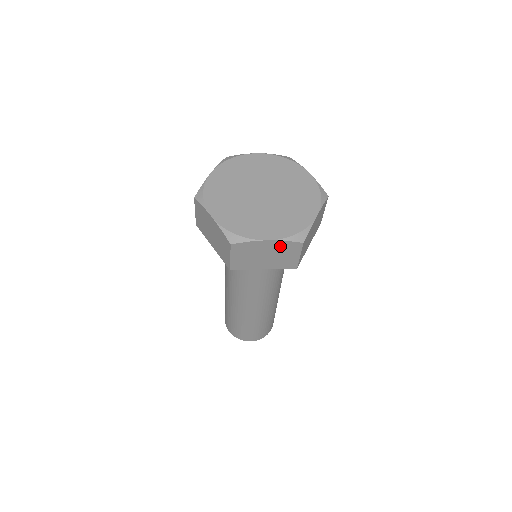
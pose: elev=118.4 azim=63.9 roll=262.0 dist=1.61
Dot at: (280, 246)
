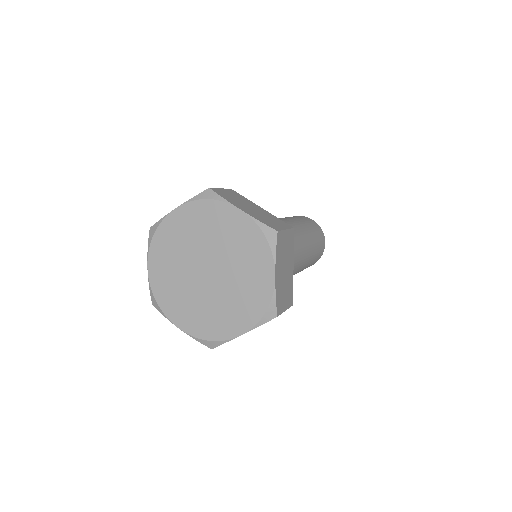
Dot at: occluded
